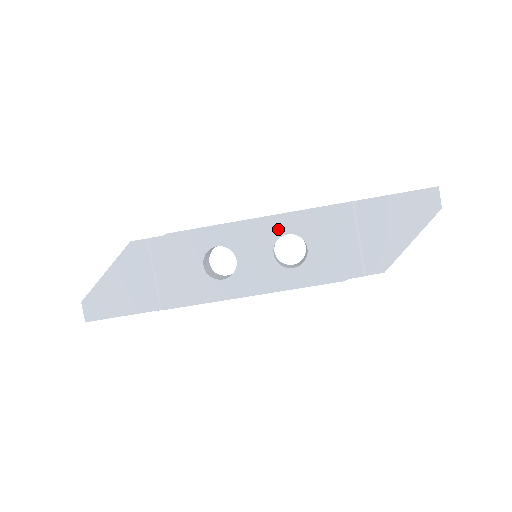
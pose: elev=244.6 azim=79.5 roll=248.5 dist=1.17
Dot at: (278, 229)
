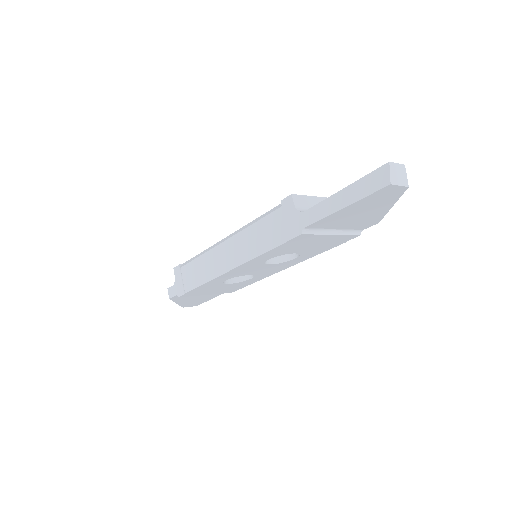
Dot at: (258, 262)
